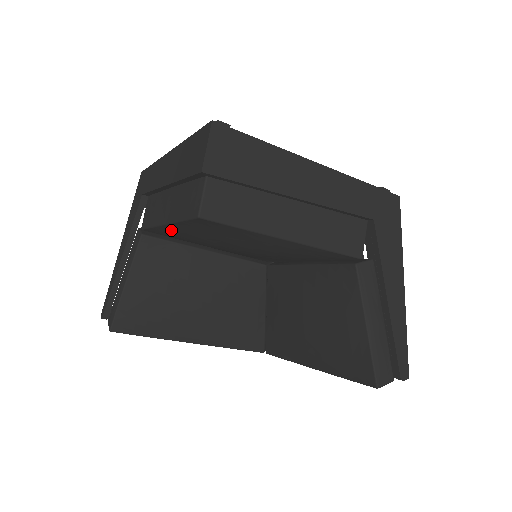
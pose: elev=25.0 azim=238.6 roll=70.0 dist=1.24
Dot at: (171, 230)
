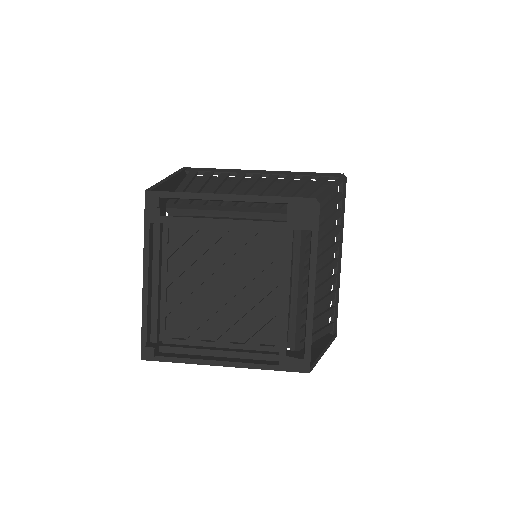
Dot at: occluded
